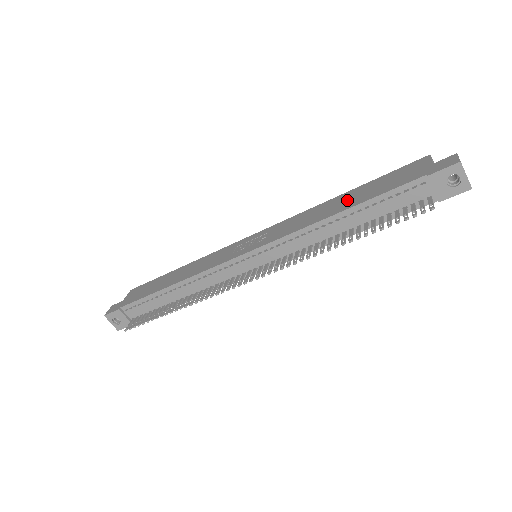
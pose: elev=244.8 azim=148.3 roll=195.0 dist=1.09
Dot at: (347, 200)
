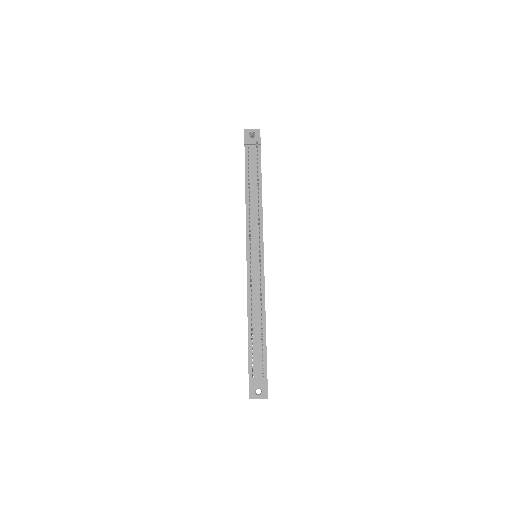
Dot at: occluded
